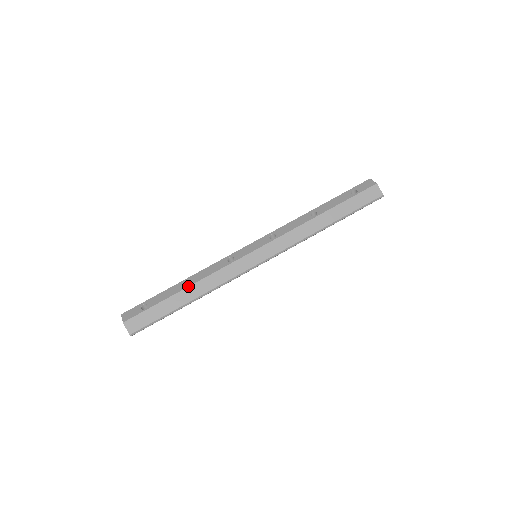
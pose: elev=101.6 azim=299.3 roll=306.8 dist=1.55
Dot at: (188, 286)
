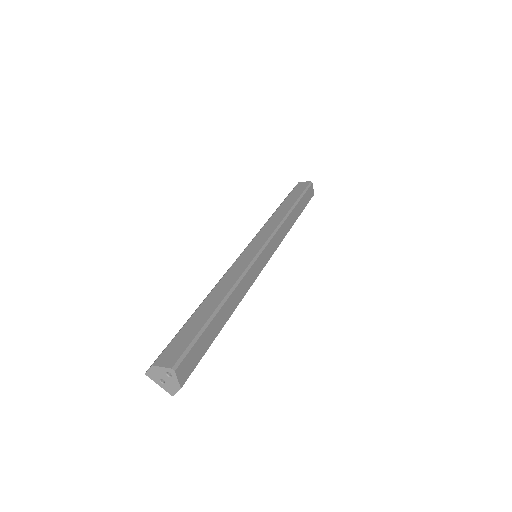
Dot at: occluded
